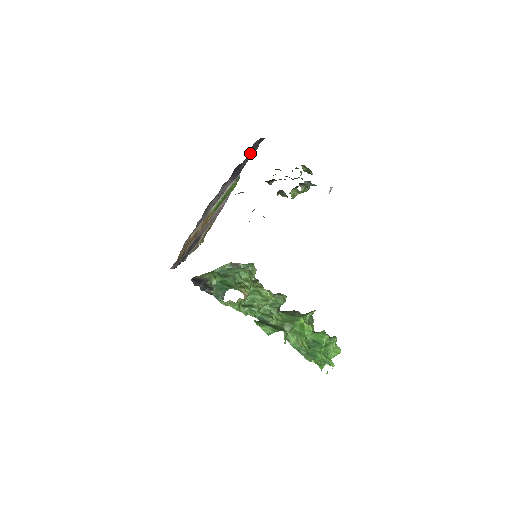
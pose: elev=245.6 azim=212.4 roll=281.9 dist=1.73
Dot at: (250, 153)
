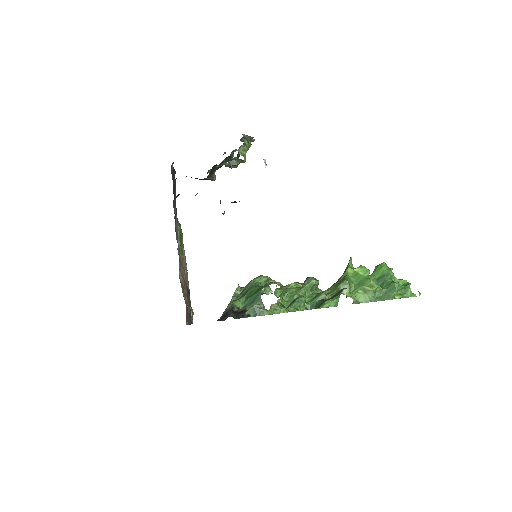
Dot at: occluded
